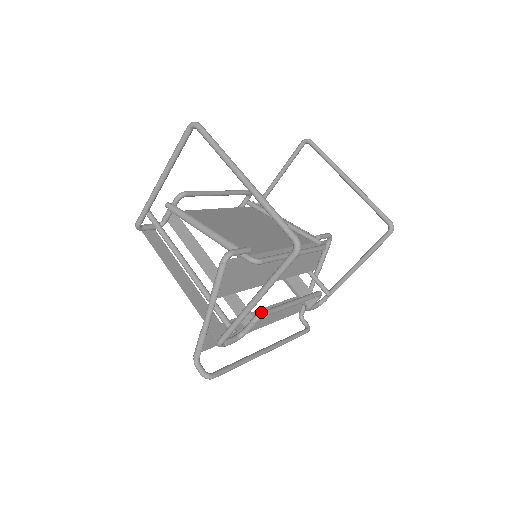
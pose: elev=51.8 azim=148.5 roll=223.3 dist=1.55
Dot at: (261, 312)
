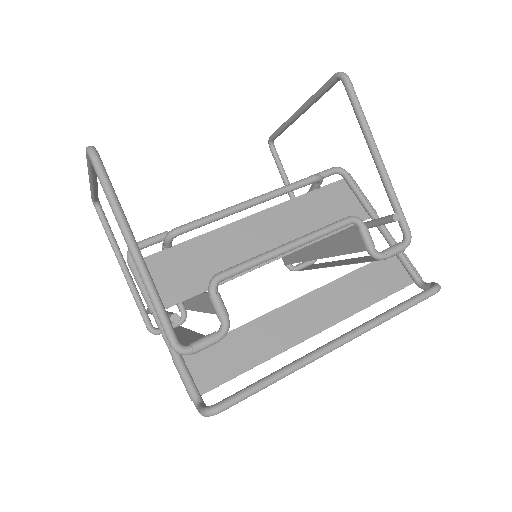
Dot at: (213, 277)
